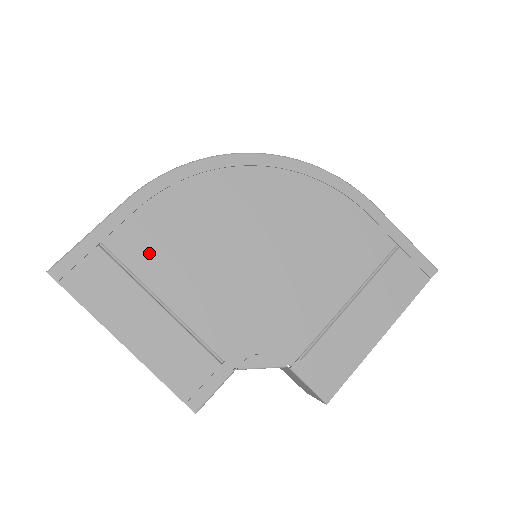
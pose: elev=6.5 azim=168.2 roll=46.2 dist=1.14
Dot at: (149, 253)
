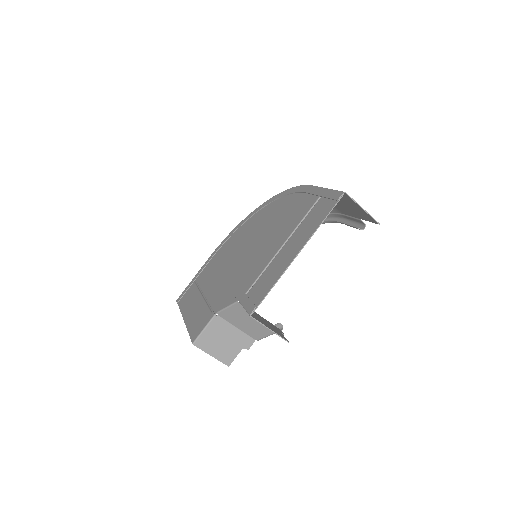
Dot at: (207, 275)
